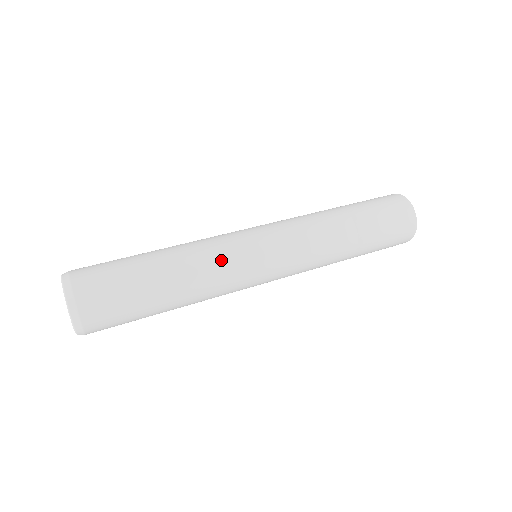
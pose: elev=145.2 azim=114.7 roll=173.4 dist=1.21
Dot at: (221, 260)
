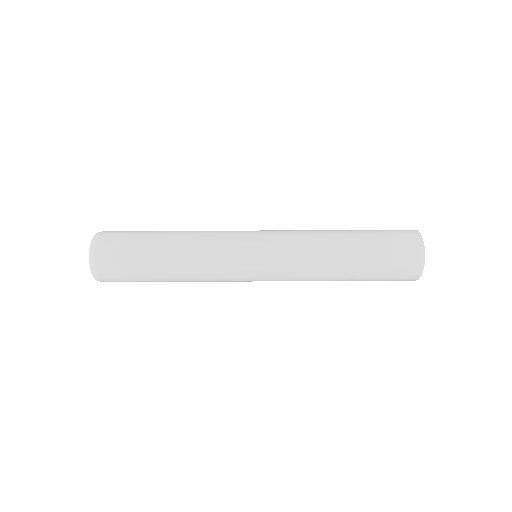
Dot at: (215, 265)
